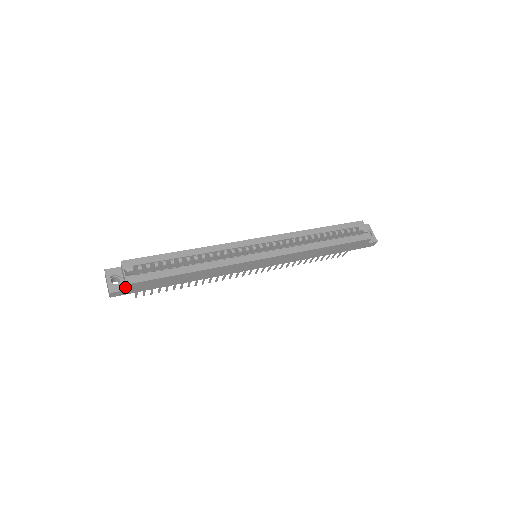
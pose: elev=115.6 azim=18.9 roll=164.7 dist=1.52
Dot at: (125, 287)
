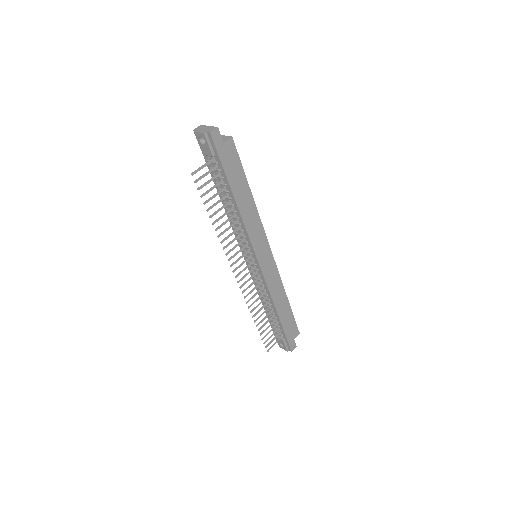
Dot at: (221, 142)
